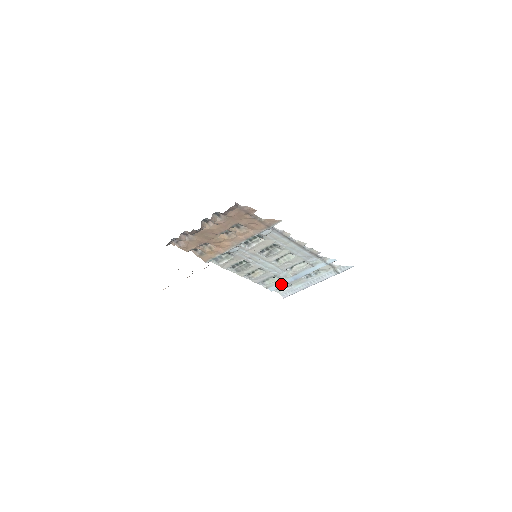
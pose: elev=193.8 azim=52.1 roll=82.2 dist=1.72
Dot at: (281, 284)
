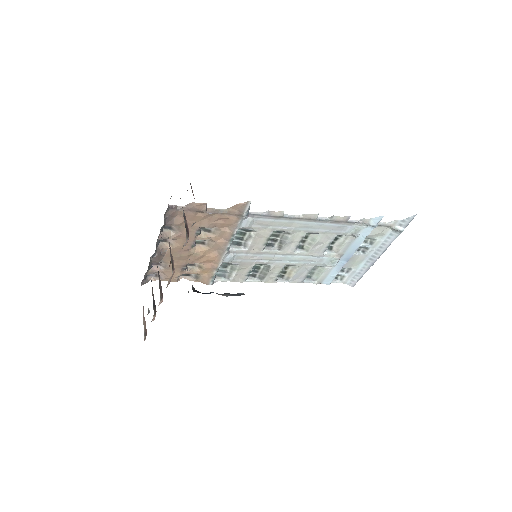
Dot at: (334, 272)
